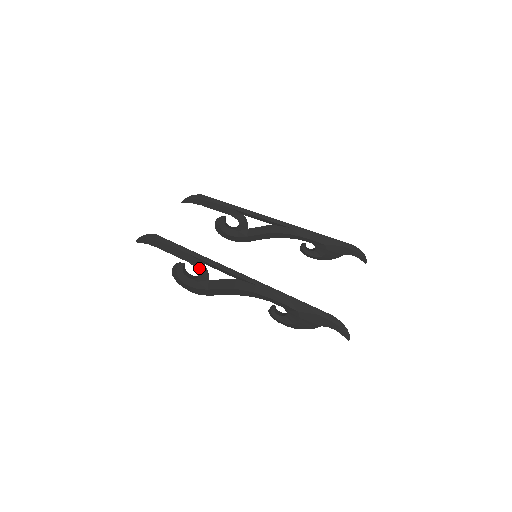
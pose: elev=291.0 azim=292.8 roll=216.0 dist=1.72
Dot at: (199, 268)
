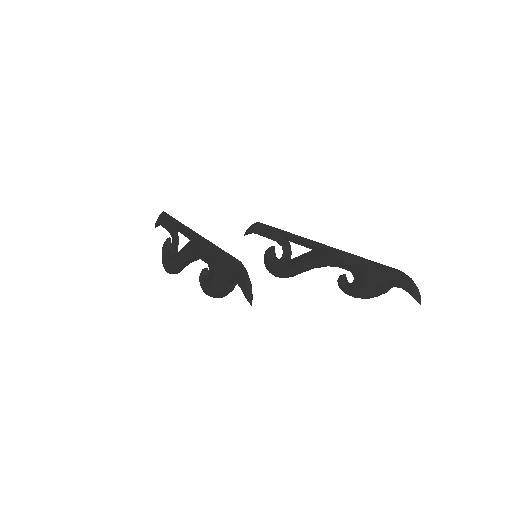
Dot at: (174, 237)
